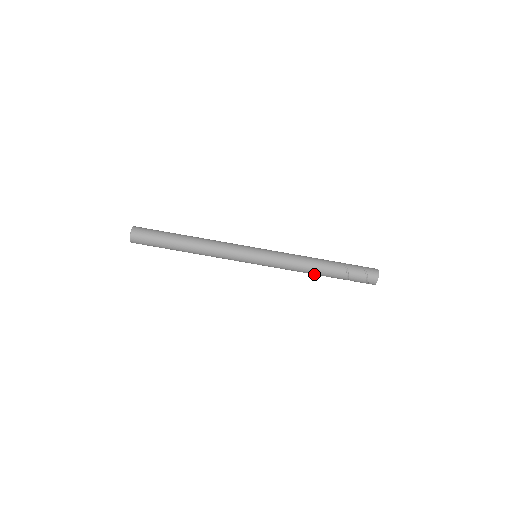
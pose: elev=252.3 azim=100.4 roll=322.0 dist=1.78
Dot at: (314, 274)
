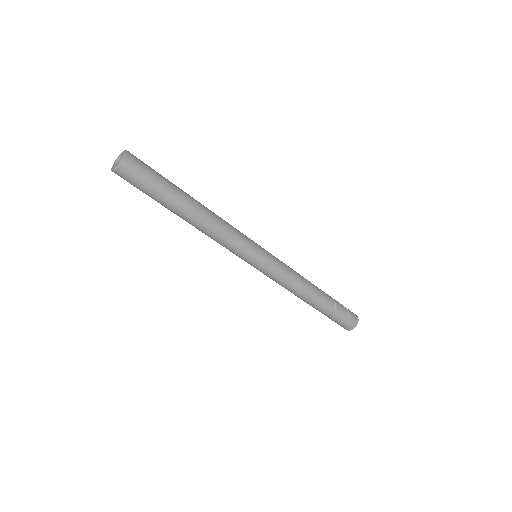
Dot at: (301, 299)
